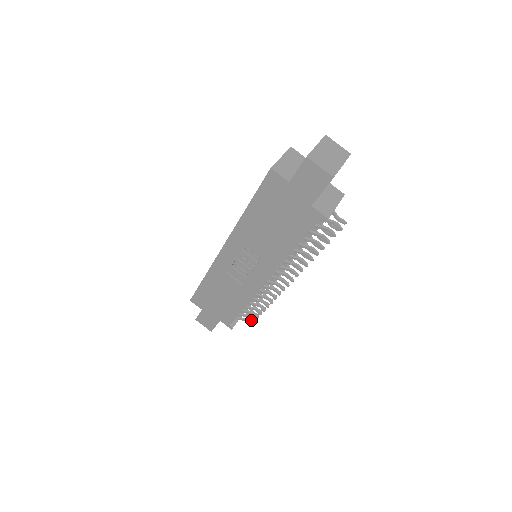
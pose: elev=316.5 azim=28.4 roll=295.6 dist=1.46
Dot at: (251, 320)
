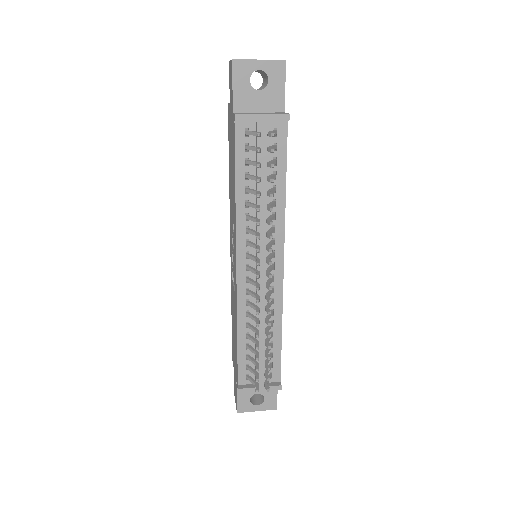
Dot at: (256, 379)
